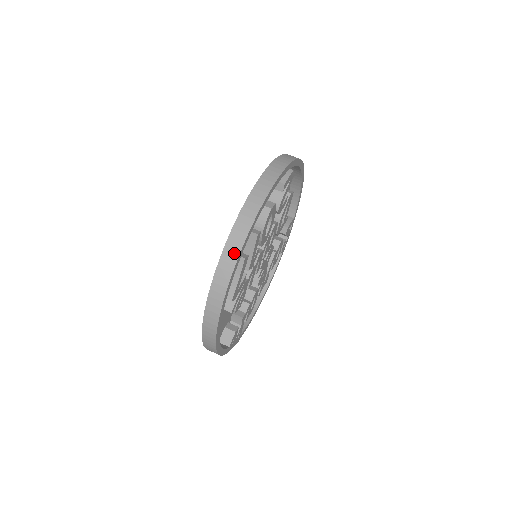
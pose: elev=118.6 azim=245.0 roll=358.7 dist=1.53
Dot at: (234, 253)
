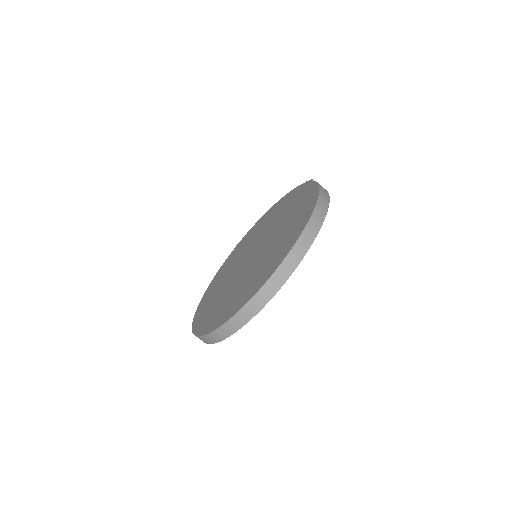
Dot at: (206, 342)
